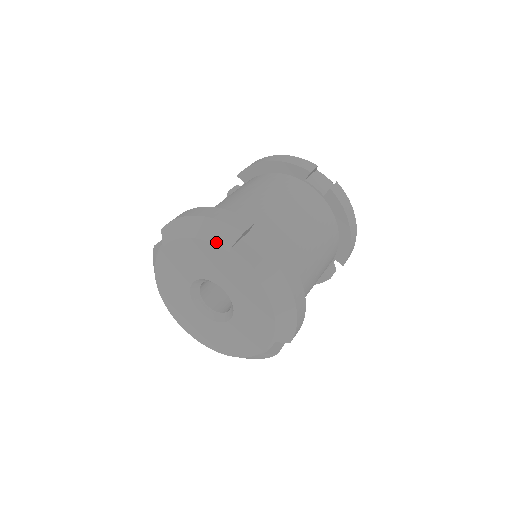
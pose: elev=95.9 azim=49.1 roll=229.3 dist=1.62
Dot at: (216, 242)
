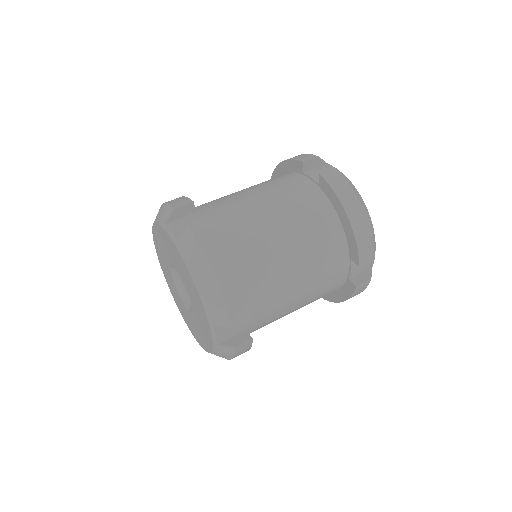
Dot at: (208, 312)
